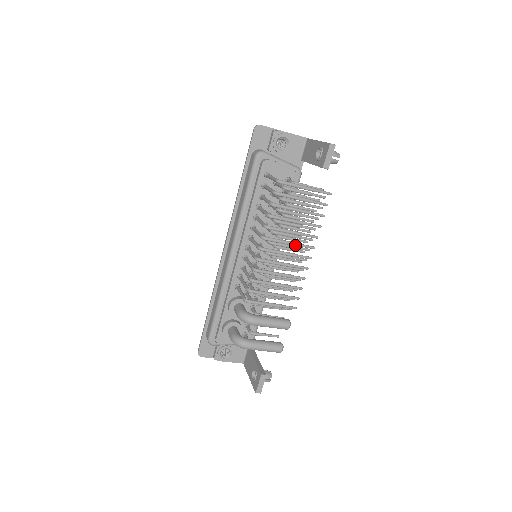
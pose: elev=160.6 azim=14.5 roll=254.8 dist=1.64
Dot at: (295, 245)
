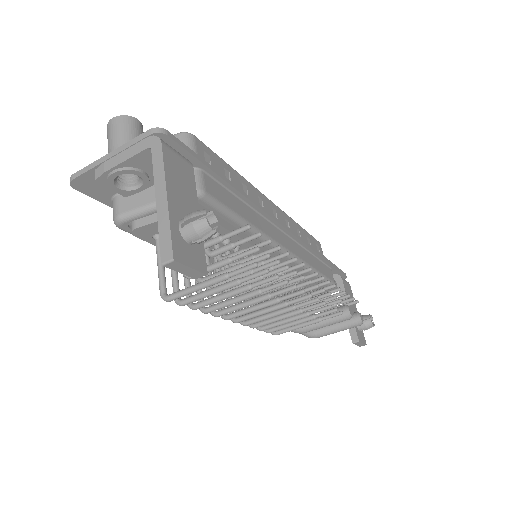
Dot at: occluded
